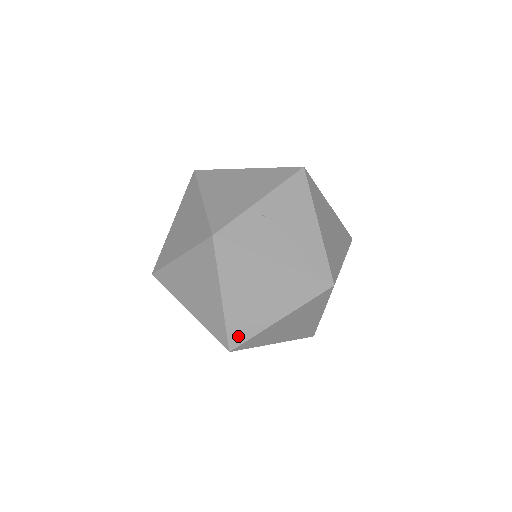
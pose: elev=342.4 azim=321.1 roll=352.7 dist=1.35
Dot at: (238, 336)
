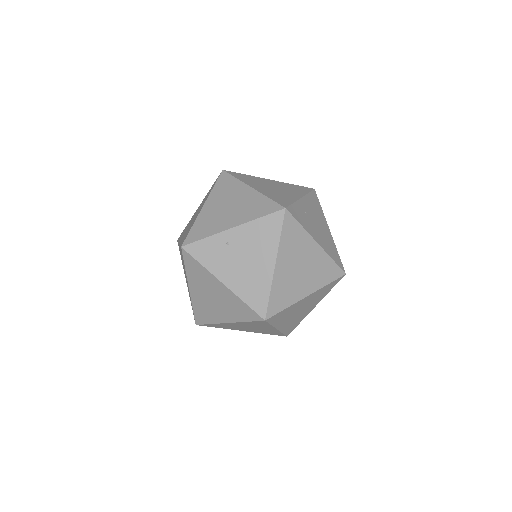
Dot at: (201, 318)
